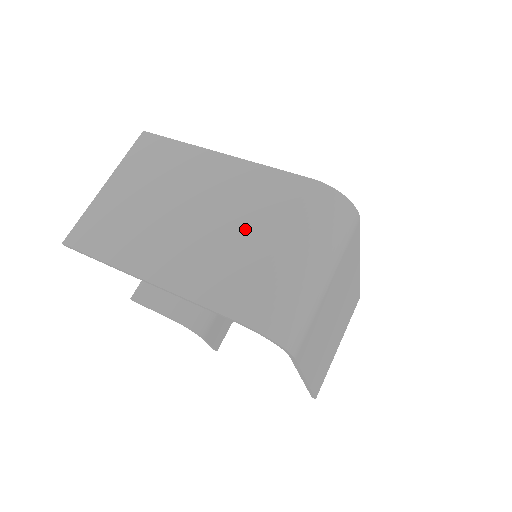
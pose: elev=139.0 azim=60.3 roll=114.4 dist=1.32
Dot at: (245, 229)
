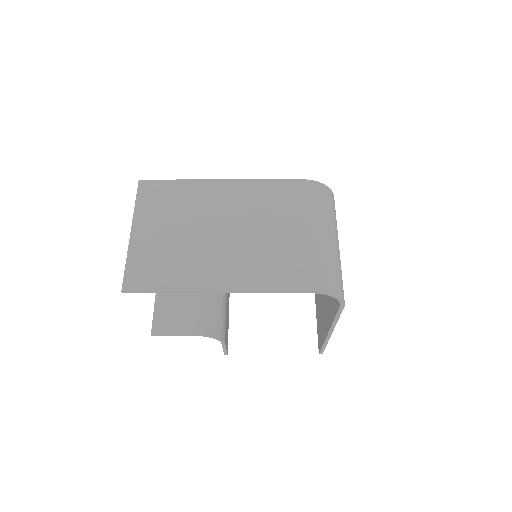
Dot at: (275, 228)
